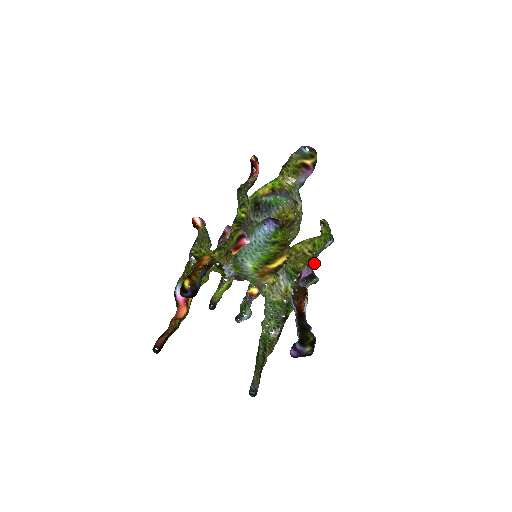
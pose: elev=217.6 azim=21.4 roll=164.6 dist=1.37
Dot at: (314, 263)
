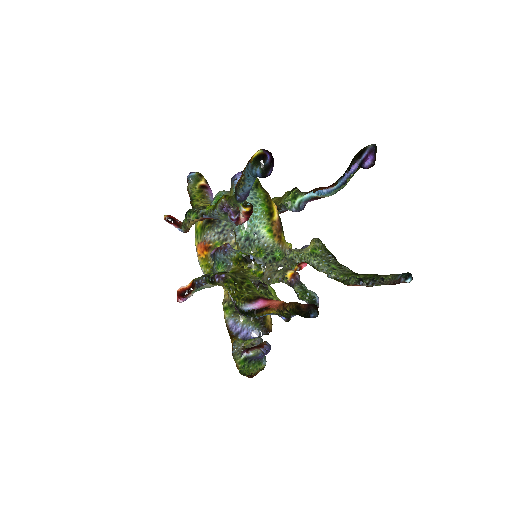
Dot at: occluded
